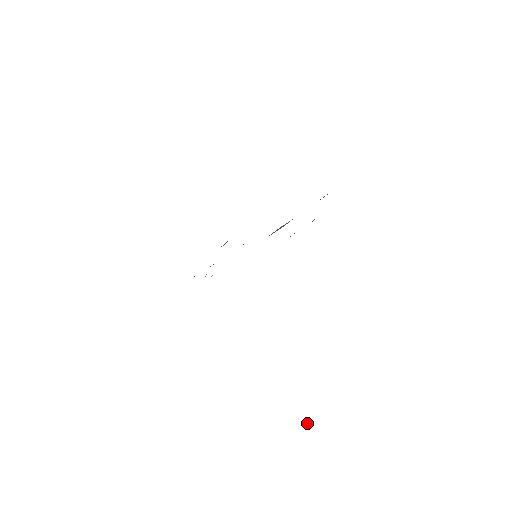
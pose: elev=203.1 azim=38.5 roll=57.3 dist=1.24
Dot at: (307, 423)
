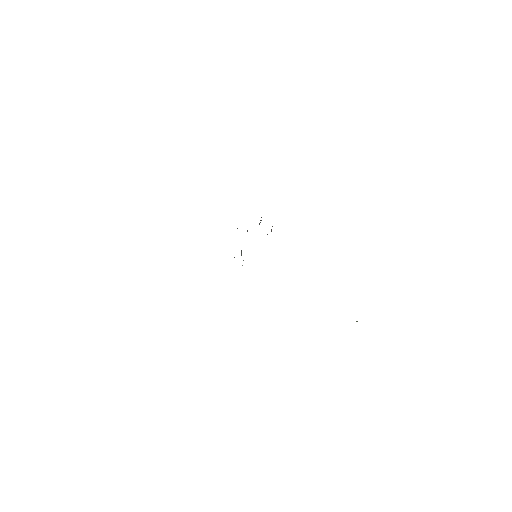
Dot at: (356, 321)
